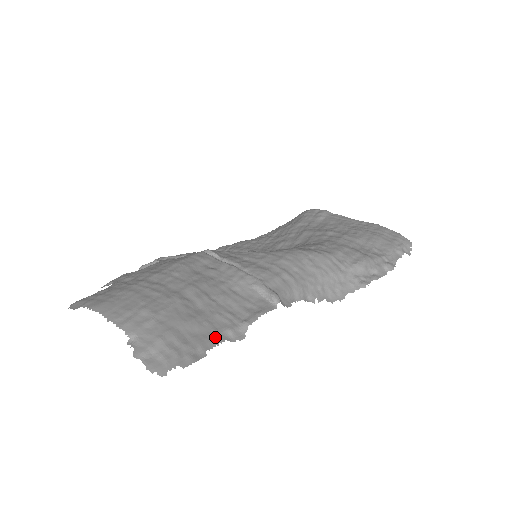
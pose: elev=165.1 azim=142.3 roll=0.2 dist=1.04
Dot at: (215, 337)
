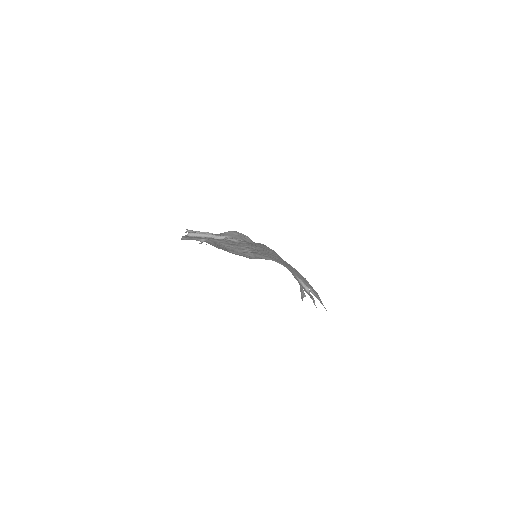
Dot at: occluded
